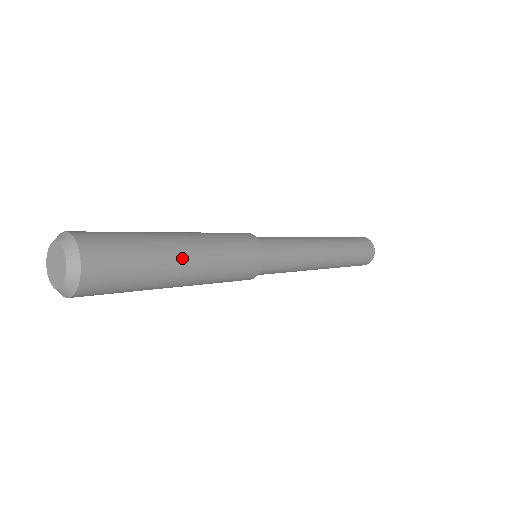
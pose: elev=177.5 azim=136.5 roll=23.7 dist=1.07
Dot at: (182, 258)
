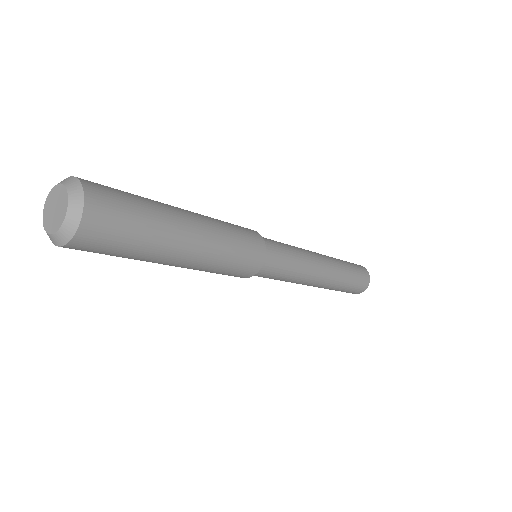
Dot at: (176, 208)
